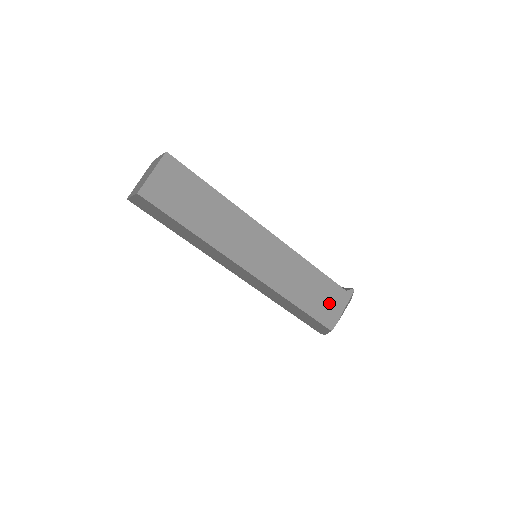
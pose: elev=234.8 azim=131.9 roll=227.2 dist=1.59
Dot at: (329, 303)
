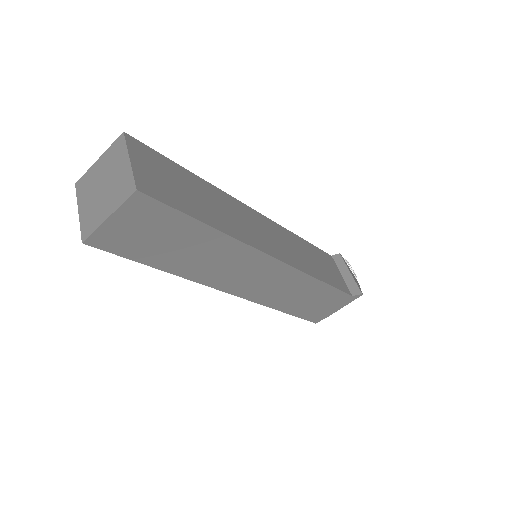
Dot at: (325, 306)
